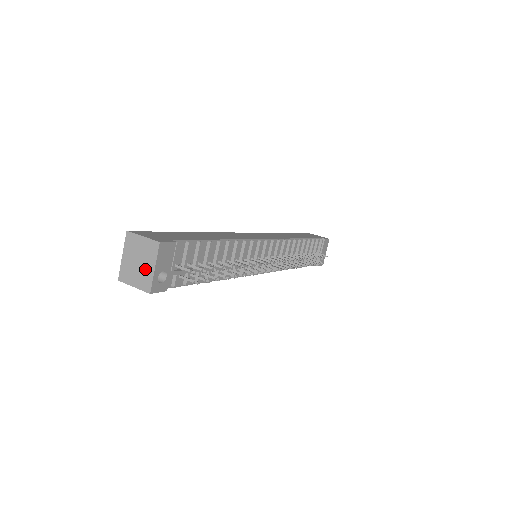
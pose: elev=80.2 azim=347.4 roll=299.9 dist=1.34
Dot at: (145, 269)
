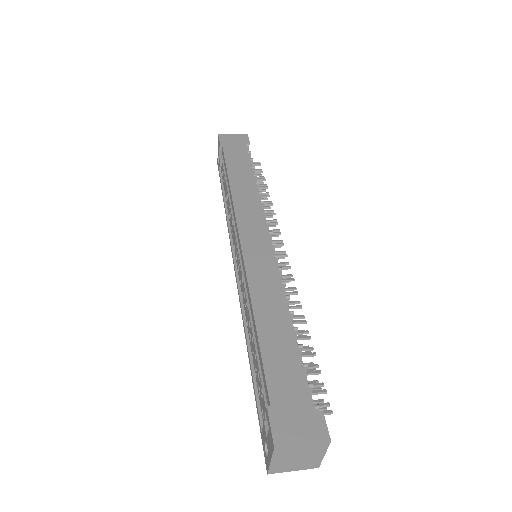
Dot at: (310, 459)
